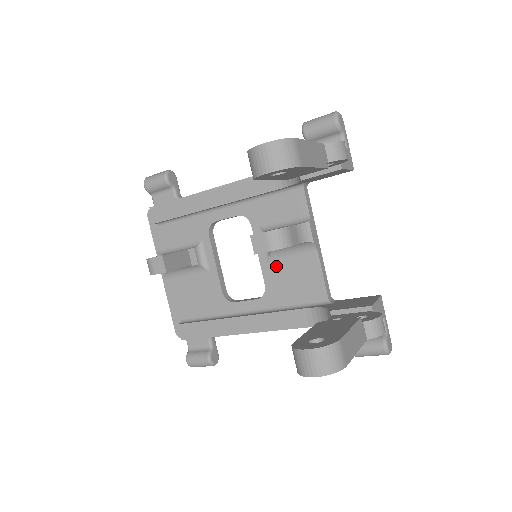
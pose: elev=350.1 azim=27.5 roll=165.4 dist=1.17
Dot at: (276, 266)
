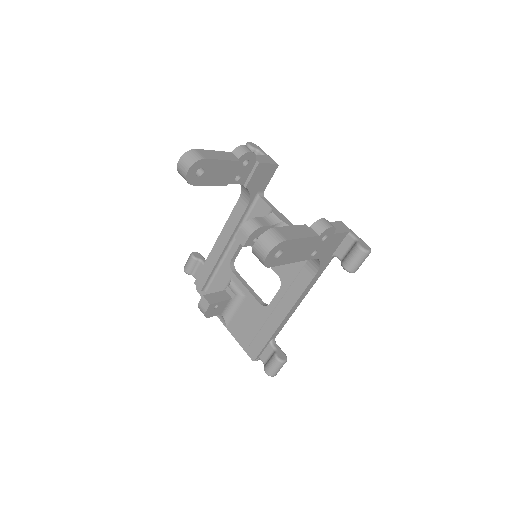
Dot at: occluded
